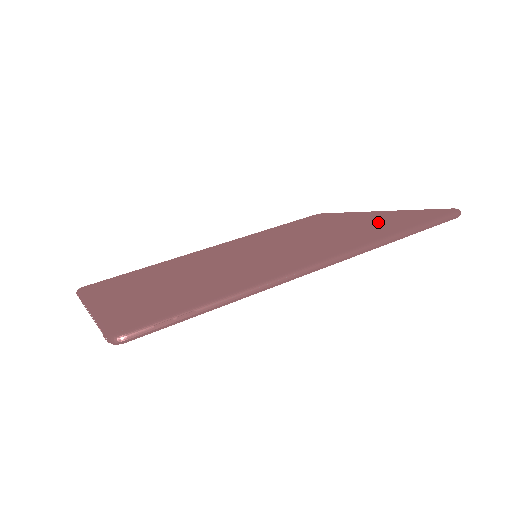
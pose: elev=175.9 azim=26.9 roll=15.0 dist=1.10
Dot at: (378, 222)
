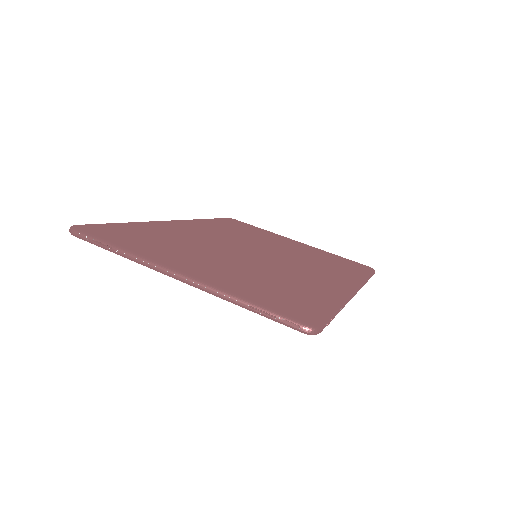
Dot at: (329, 259)
